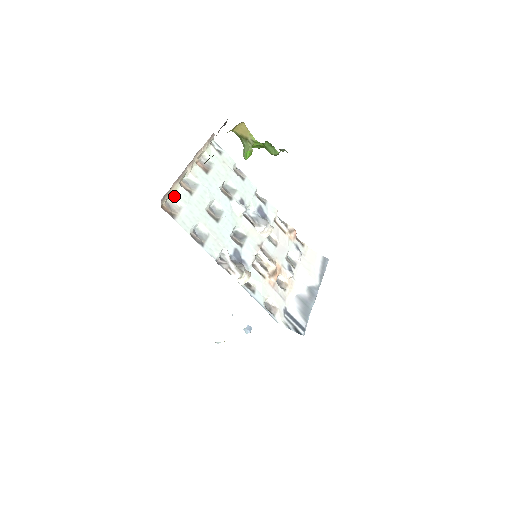
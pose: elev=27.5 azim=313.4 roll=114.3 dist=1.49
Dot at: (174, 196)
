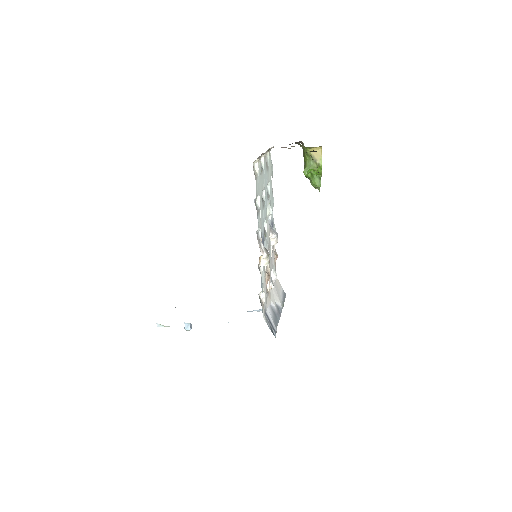
Dot at: (257, 163)
